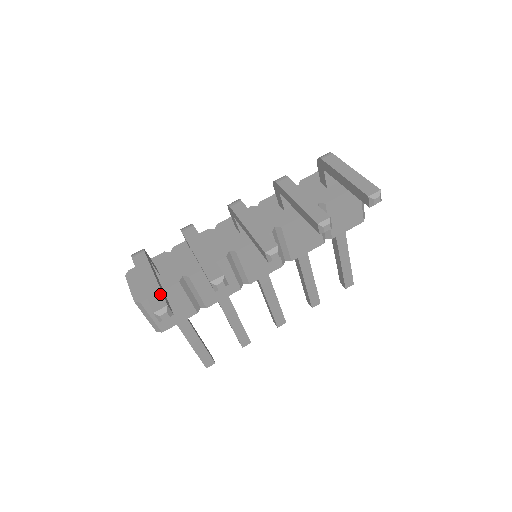
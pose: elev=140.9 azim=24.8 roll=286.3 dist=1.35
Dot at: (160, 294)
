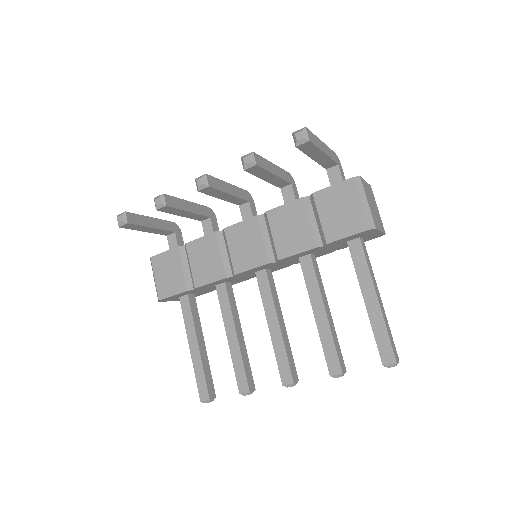
Dot at: (135, 214)
